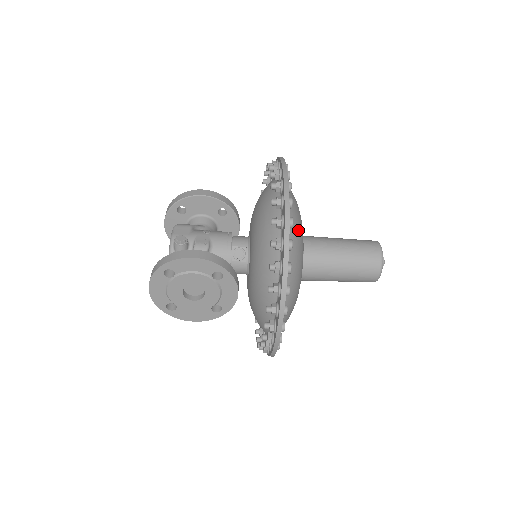
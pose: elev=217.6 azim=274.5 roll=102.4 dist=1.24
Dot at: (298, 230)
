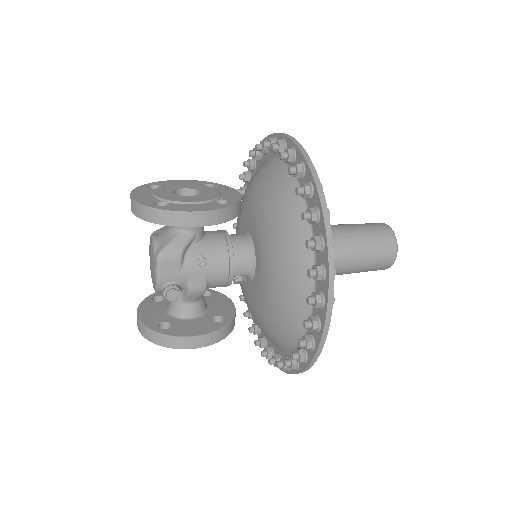
Dot at: occluded
